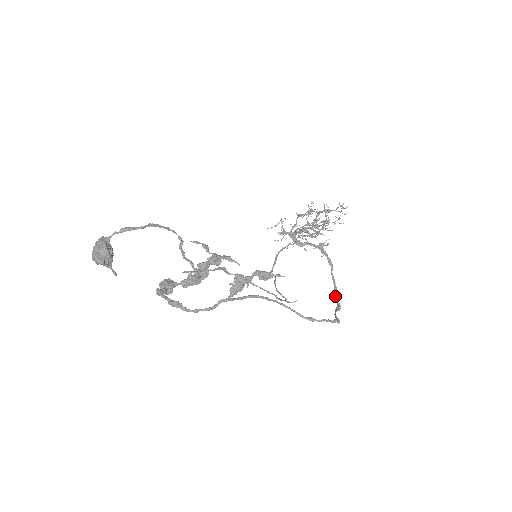
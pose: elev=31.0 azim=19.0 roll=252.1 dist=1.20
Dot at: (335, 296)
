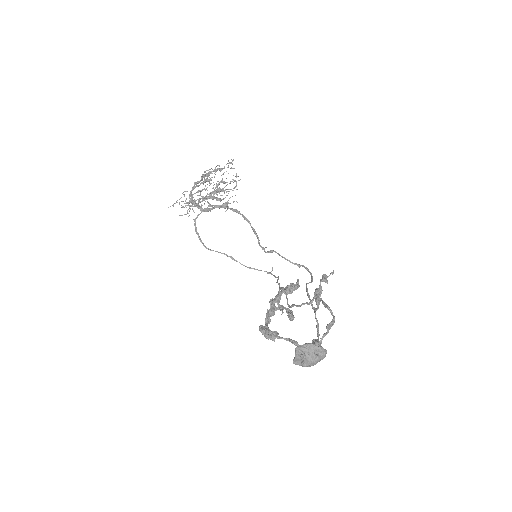
Dot at: (259, 242)
